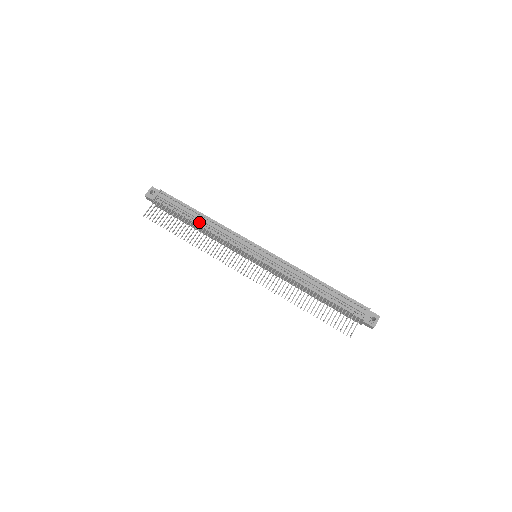
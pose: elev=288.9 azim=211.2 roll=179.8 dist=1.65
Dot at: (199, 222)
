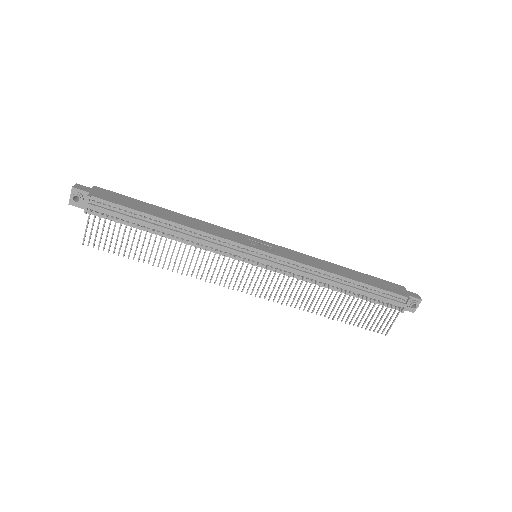
Dot at: (165, 237)
